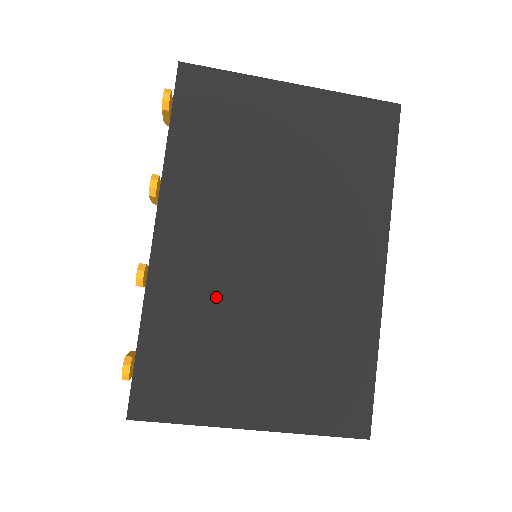
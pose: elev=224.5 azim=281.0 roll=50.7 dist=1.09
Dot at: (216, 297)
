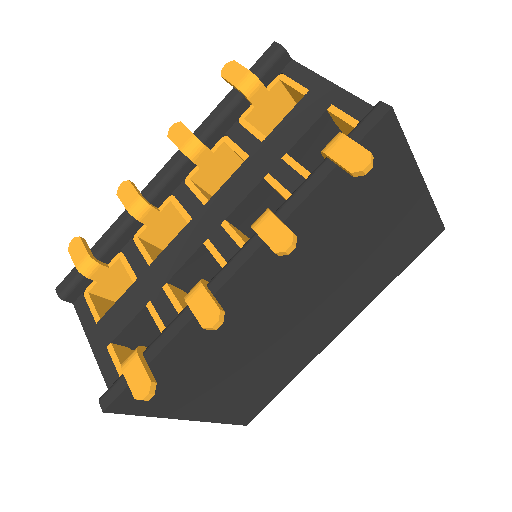
Dot at: (239, 332)
